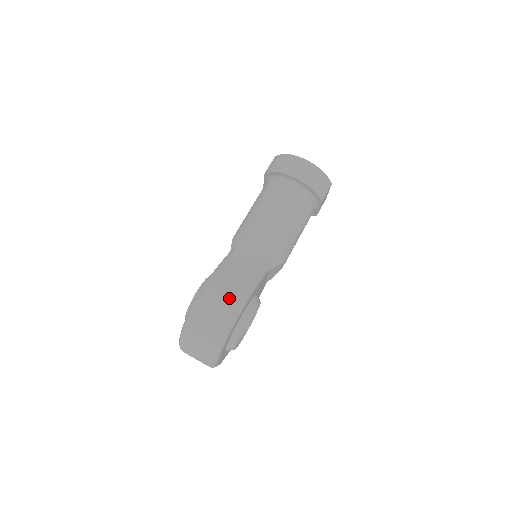
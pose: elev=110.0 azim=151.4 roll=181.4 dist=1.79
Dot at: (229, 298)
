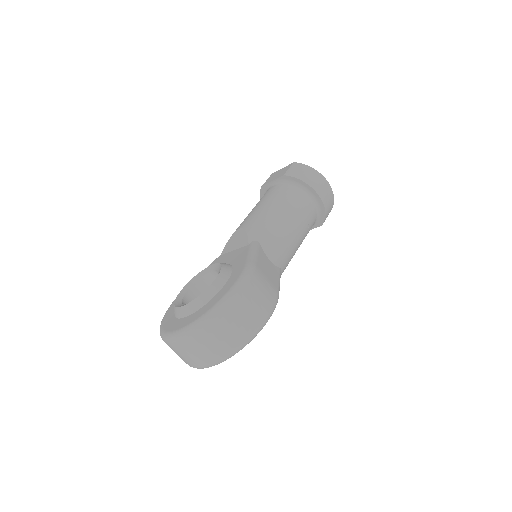
Dot at: (265, 299)
